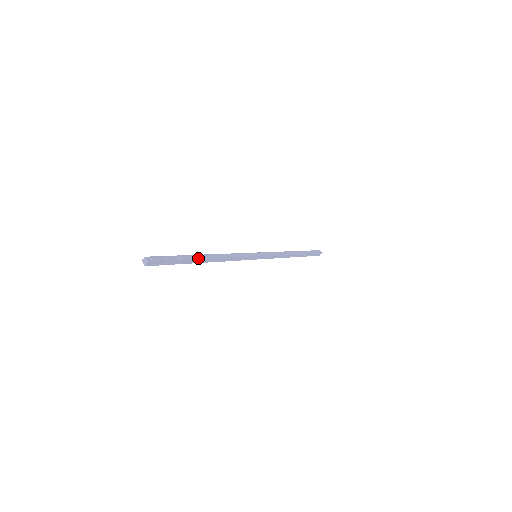
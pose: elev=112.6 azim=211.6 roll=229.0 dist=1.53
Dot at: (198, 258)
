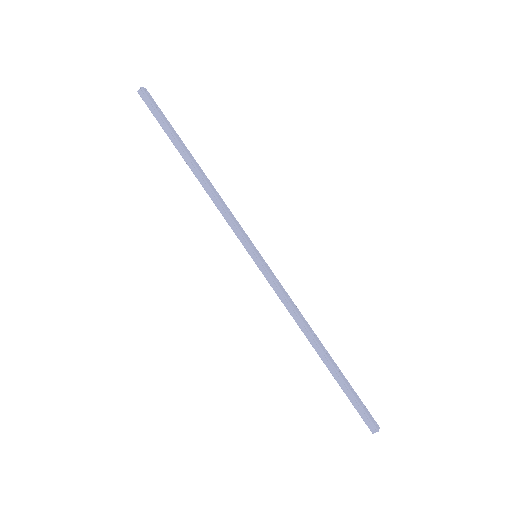
Dot at: (186, 150)
